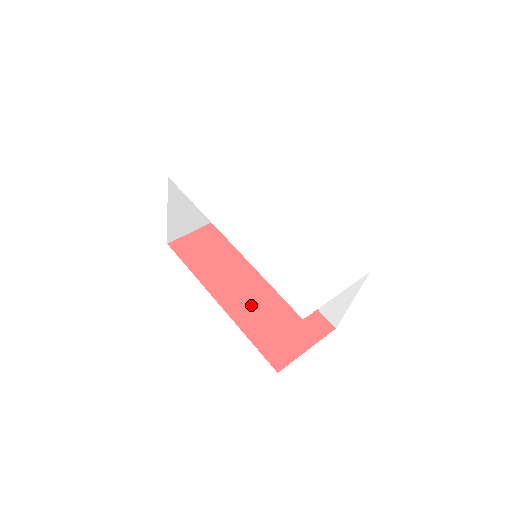
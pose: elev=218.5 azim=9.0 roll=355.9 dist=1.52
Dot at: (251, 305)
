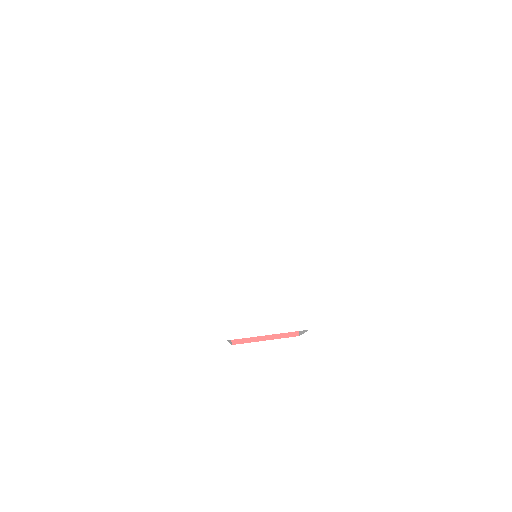
Dot at: occluded
